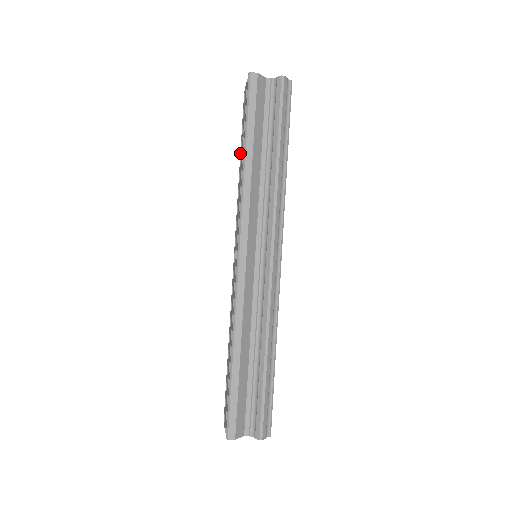
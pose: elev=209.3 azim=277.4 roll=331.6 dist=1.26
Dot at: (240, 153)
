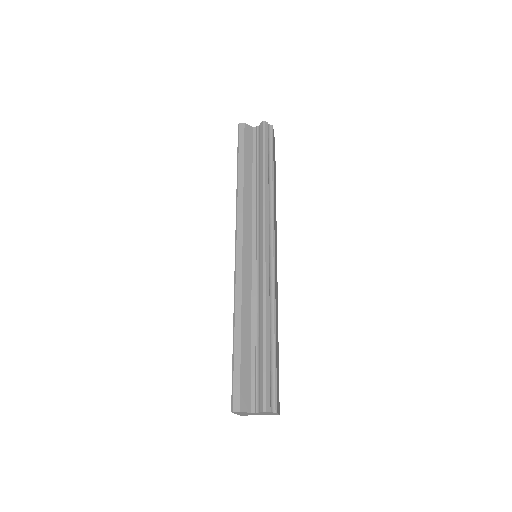
Dot at: occluded
